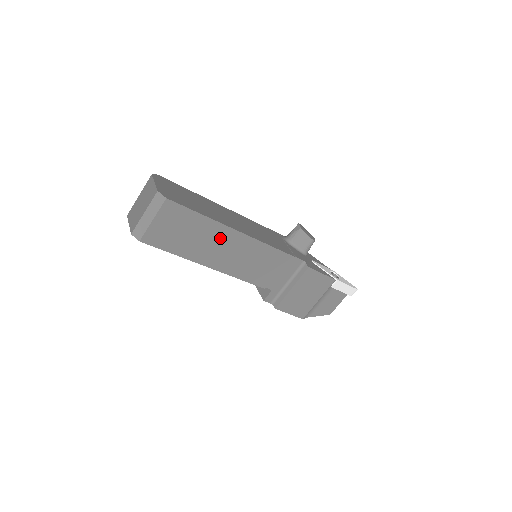
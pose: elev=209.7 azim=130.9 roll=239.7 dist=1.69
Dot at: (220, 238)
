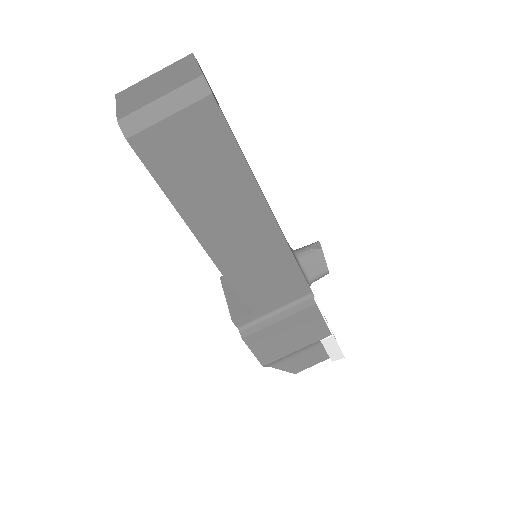
Dot at: (241, 204)
